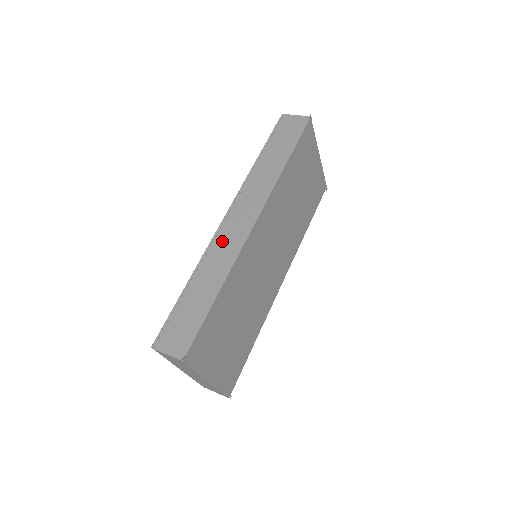
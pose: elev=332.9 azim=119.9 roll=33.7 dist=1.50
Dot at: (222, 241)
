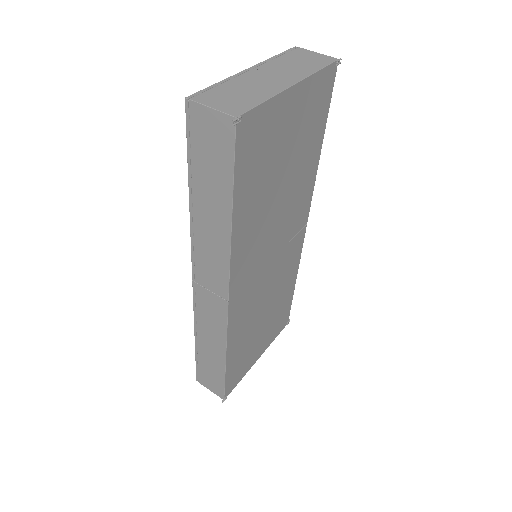
Dot at: (204, 312)
